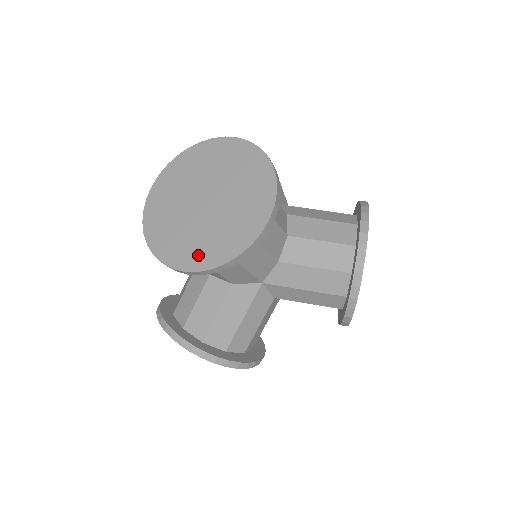
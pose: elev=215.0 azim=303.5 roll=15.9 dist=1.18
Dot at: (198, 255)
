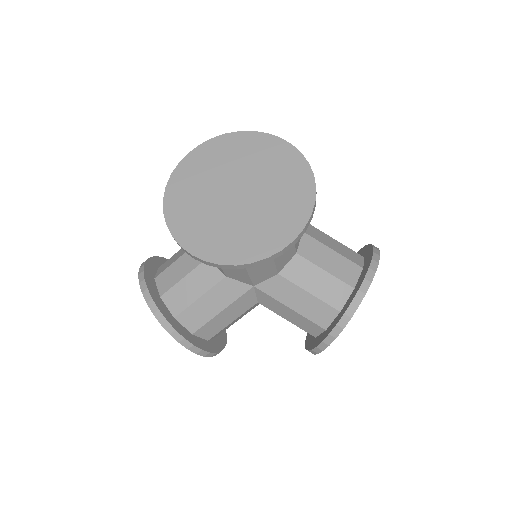
Dot at: (211, 245)
